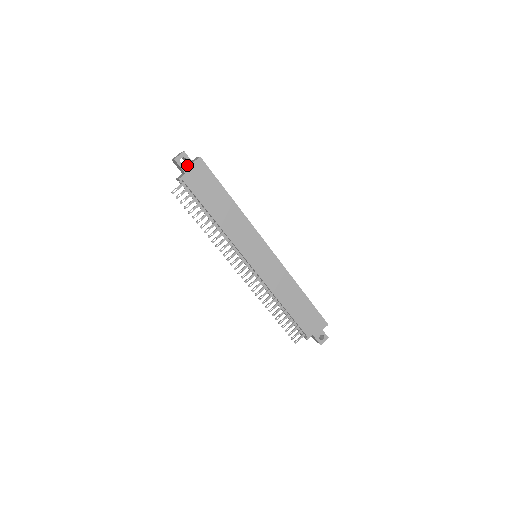
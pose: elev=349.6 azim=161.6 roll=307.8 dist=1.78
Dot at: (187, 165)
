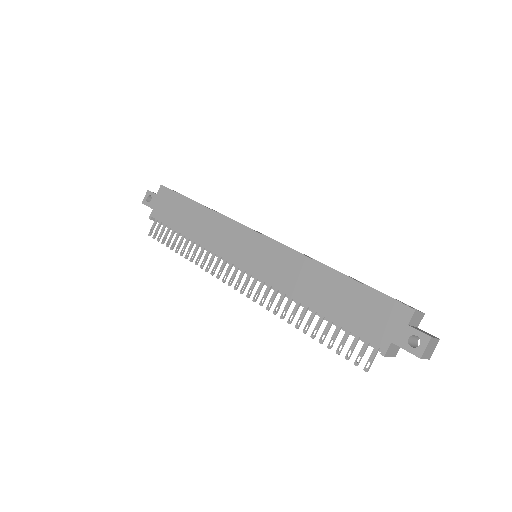
Dot at: (153, 200)
